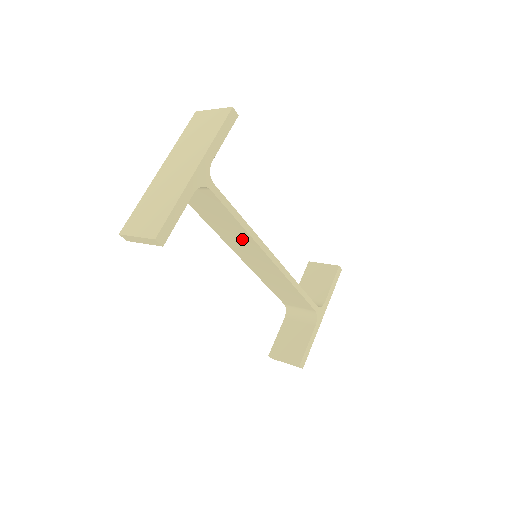
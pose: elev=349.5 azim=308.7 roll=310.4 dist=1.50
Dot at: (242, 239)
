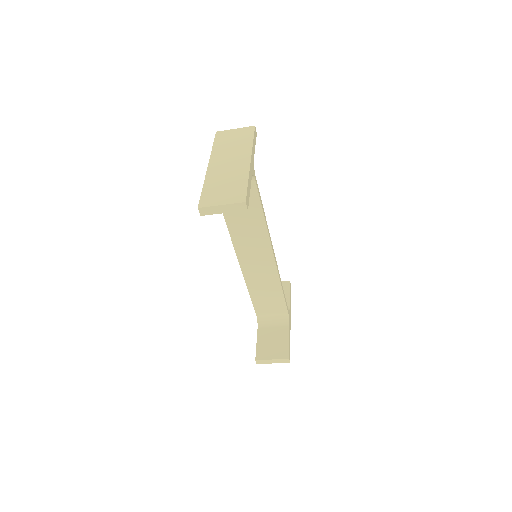
Dot at: (255, 235)
